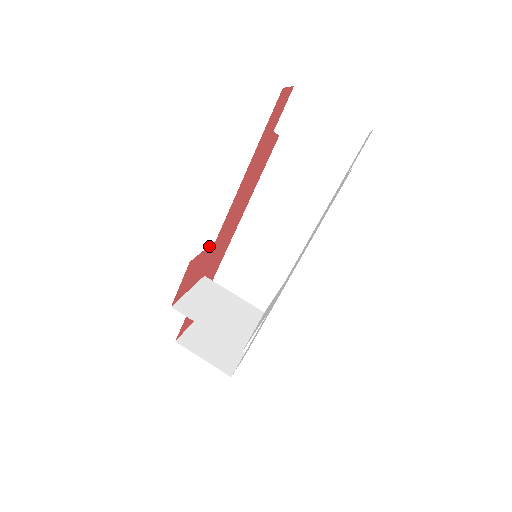
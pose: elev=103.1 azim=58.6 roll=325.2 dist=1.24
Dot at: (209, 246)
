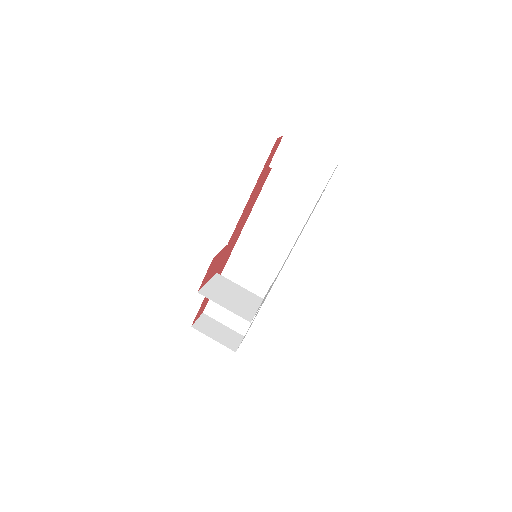
Dot at: (224, 248)
